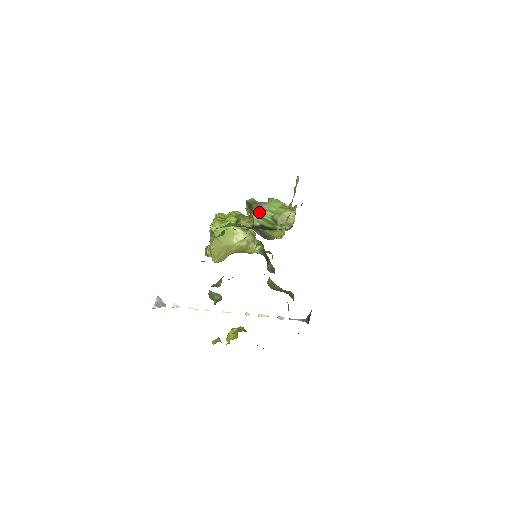
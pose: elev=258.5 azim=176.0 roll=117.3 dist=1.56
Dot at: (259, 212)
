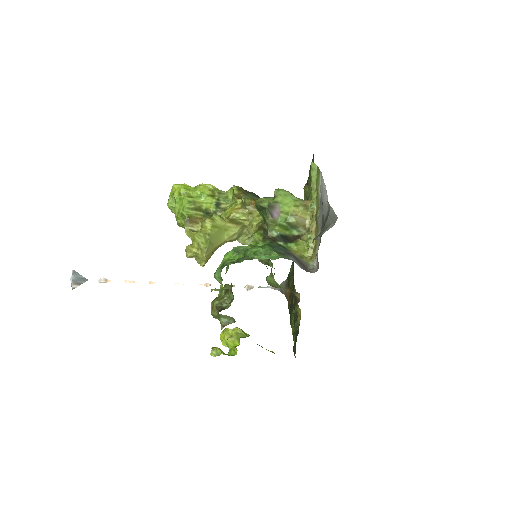
Dot at: (275, 218)
